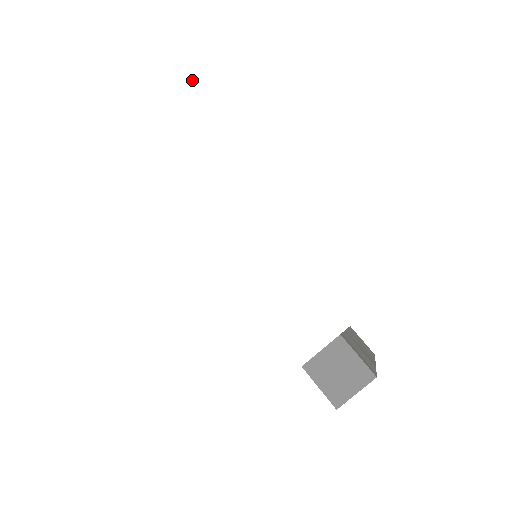
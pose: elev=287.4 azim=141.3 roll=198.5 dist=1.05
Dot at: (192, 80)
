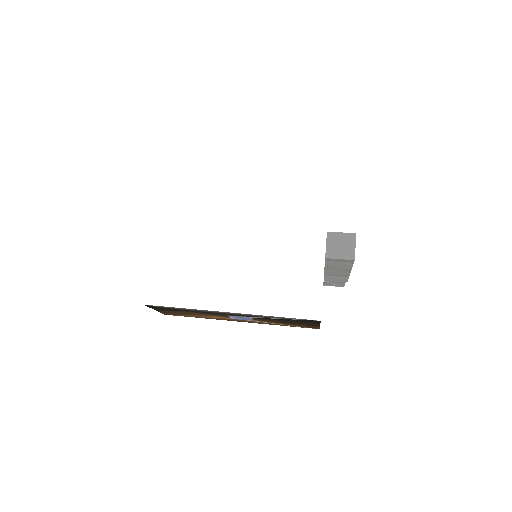
Dot at: (165, 193)
